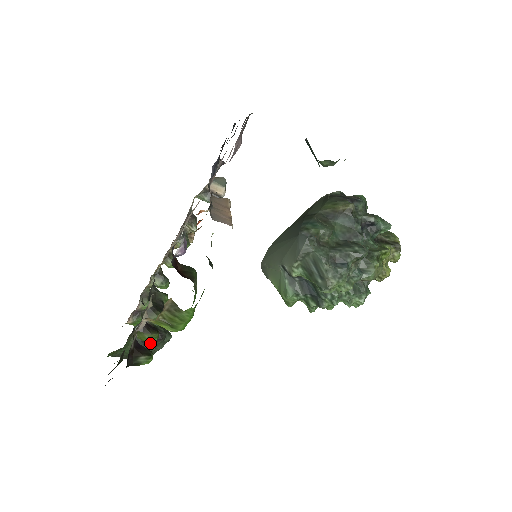
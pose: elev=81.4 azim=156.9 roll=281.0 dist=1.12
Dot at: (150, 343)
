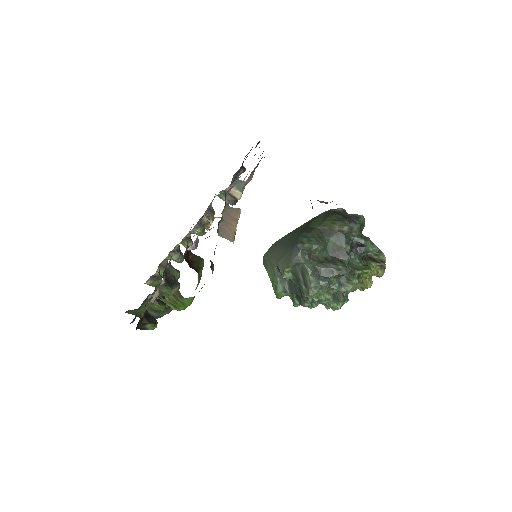
Dot at: (159, 310)
